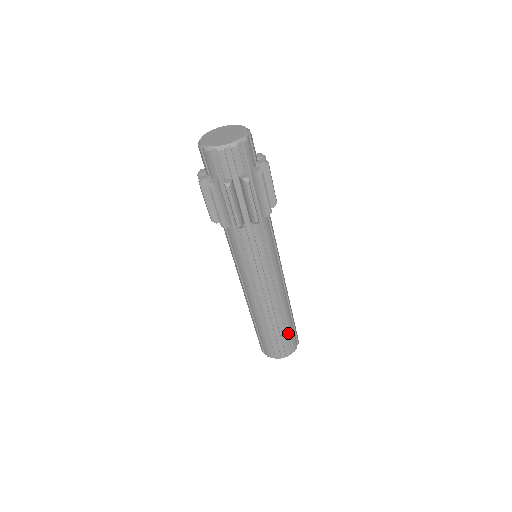
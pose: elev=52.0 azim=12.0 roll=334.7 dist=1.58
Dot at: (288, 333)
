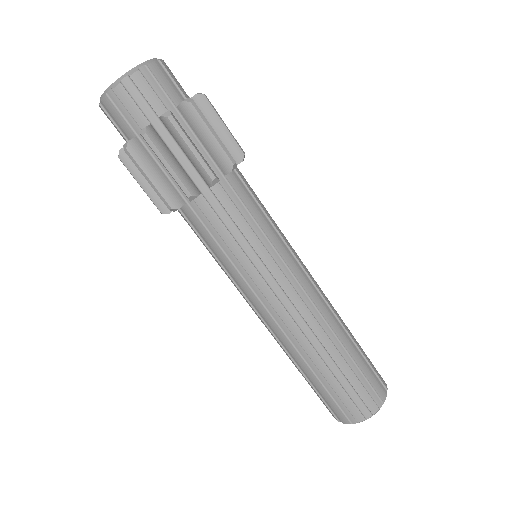
Dot at: (346, 382)
